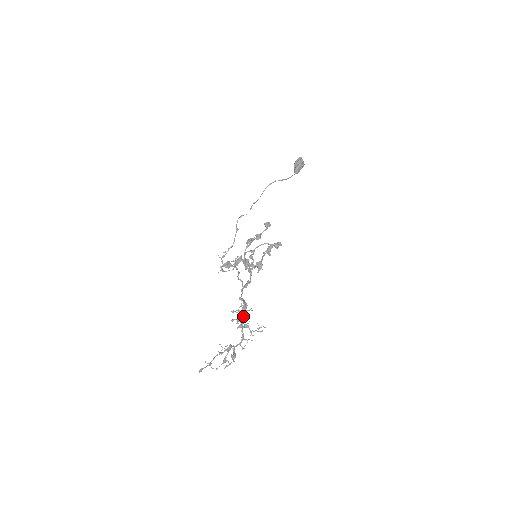
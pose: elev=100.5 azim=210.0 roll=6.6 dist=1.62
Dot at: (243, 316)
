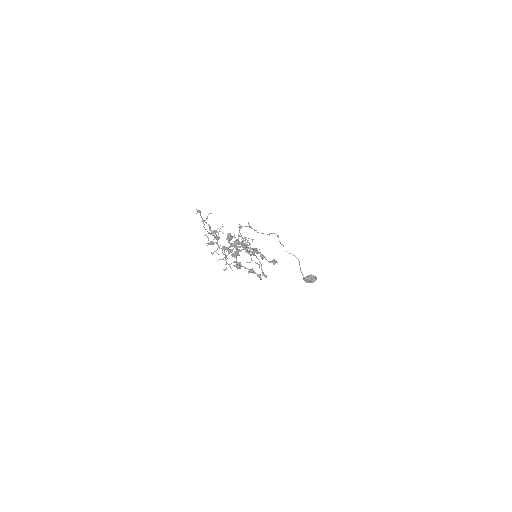
Dot at: occluded
